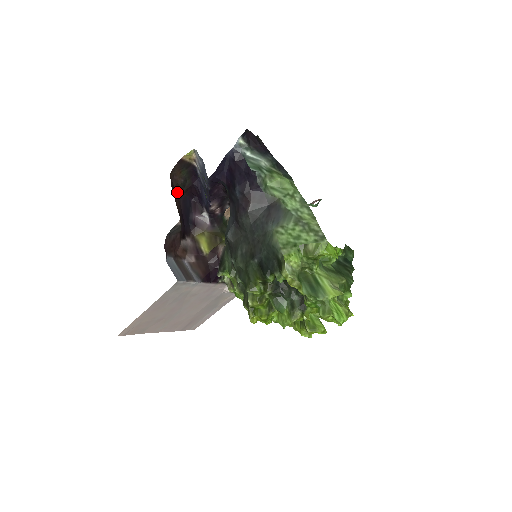
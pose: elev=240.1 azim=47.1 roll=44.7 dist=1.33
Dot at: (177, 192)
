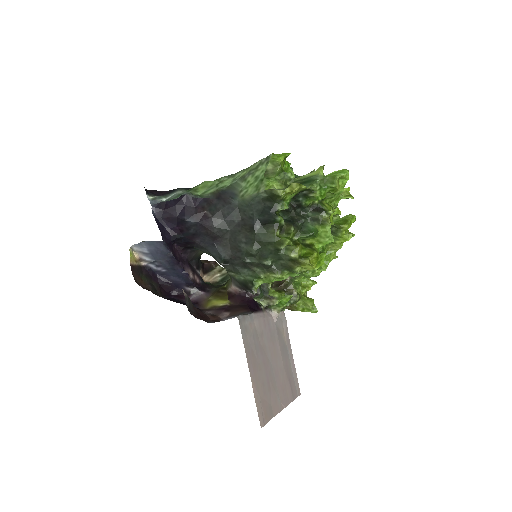
Dot at: occluded
